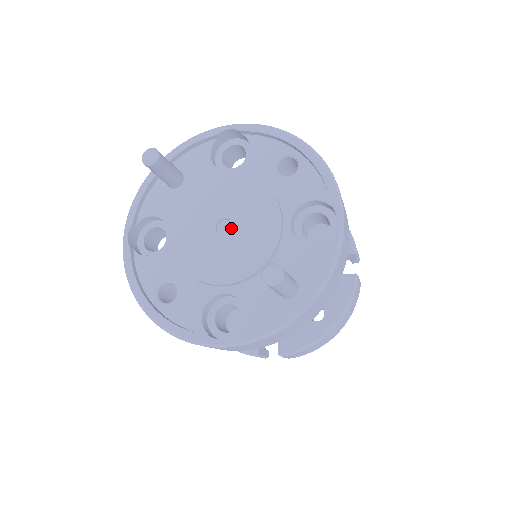
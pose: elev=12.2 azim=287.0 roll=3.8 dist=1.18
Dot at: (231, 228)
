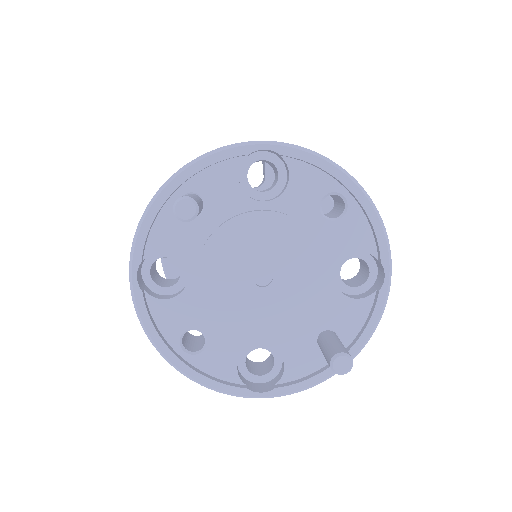
Dot at: (269, 277)
